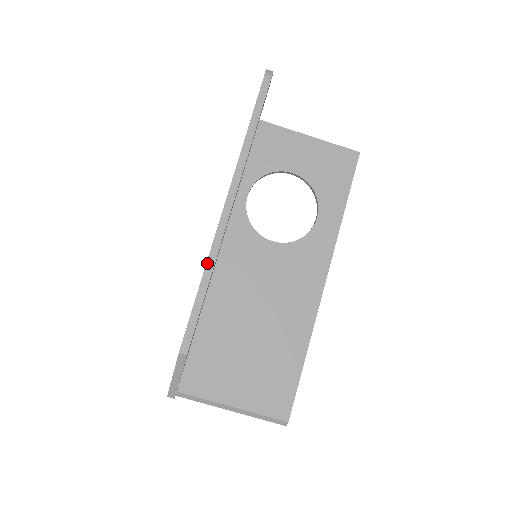
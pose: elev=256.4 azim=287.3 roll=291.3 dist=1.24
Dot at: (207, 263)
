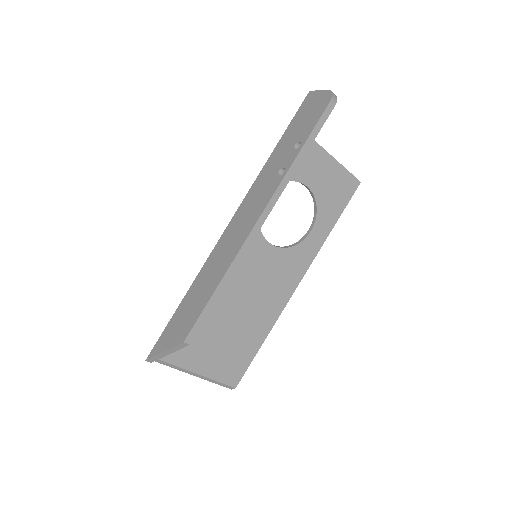
Dot at: (229, 269)
